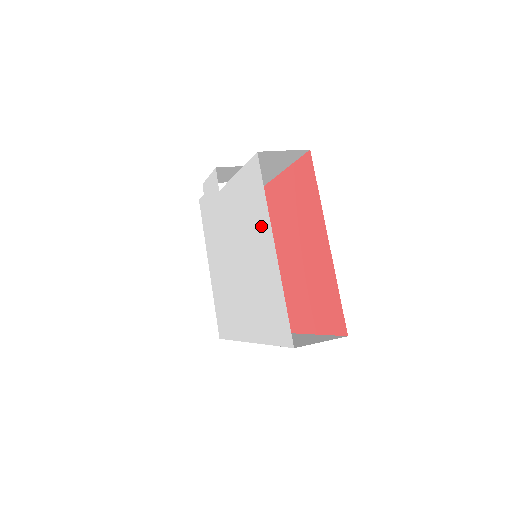
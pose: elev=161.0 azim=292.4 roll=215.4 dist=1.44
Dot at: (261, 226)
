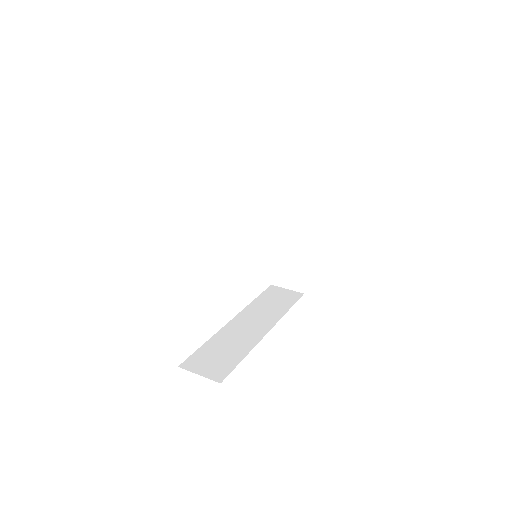
Dot at: occluded
